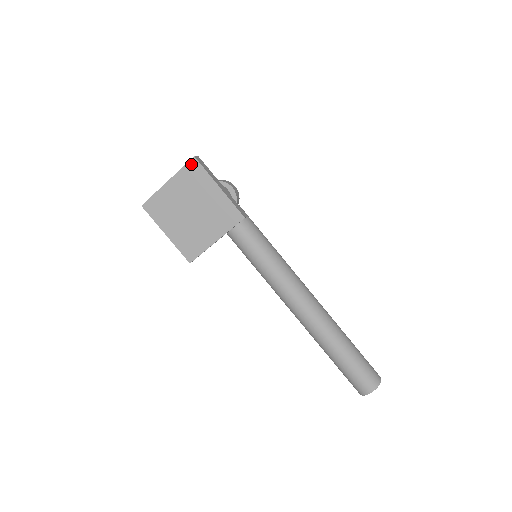
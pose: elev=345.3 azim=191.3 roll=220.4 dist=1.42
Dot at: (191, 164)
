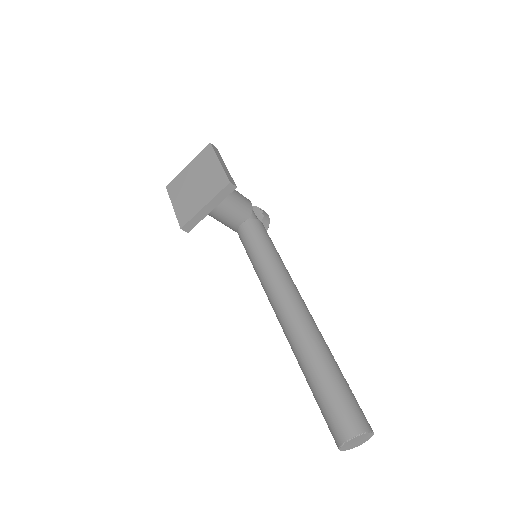
Dot at: (206, 148)
